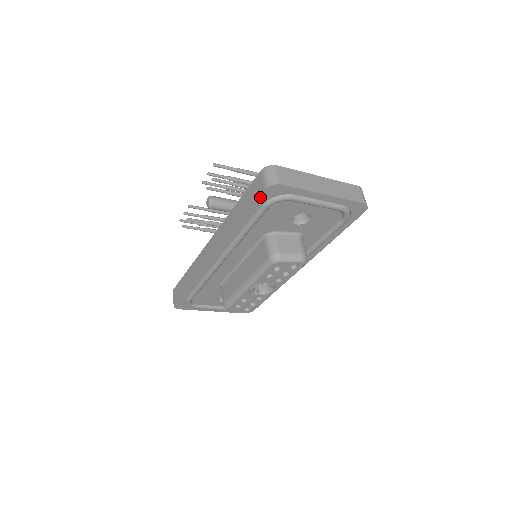
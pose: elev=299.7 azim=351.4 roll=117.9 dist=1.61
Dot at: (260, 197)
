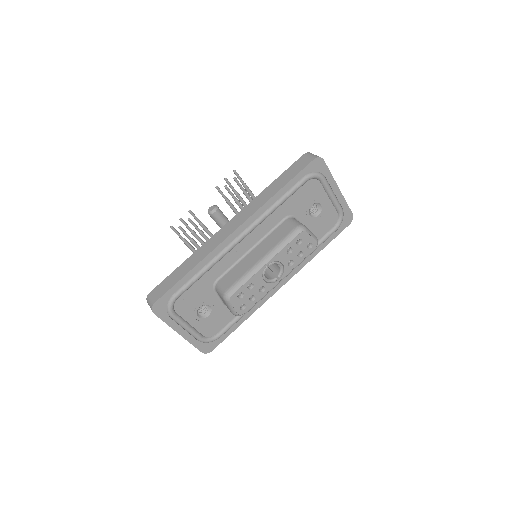
Dot at: (307, 166)
